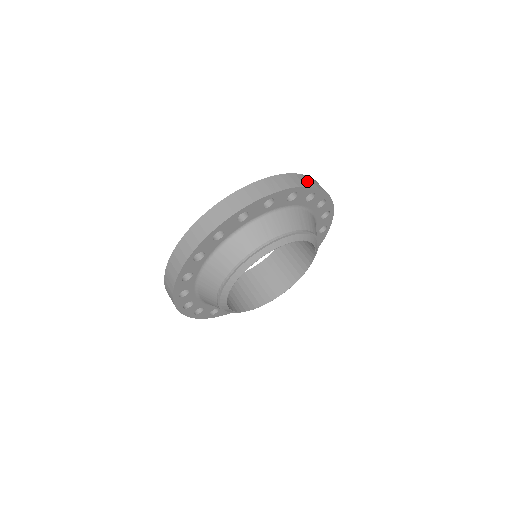
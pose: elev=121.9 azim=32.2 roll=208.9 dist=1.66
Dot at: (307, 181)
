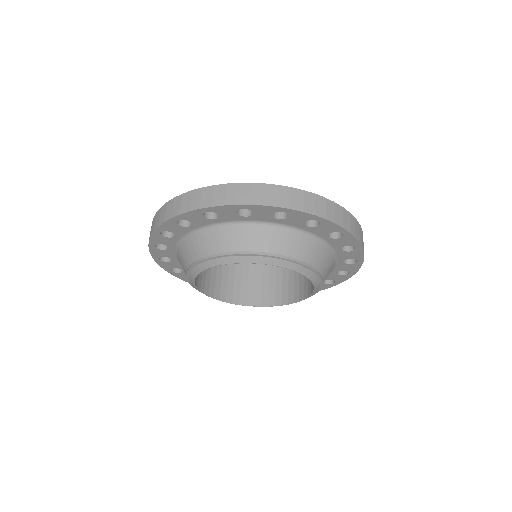
Dot at: occluded
